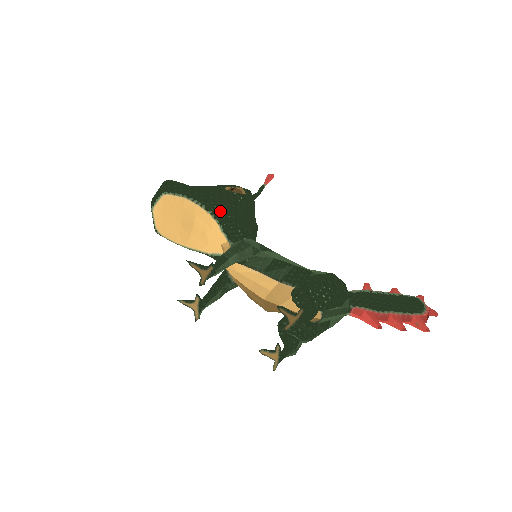
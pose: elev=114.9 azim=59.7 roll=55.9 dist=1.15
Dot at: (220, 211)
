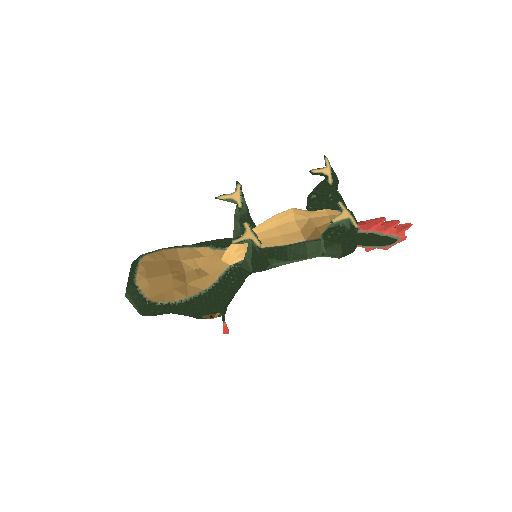
Dot at: (200, 244)
